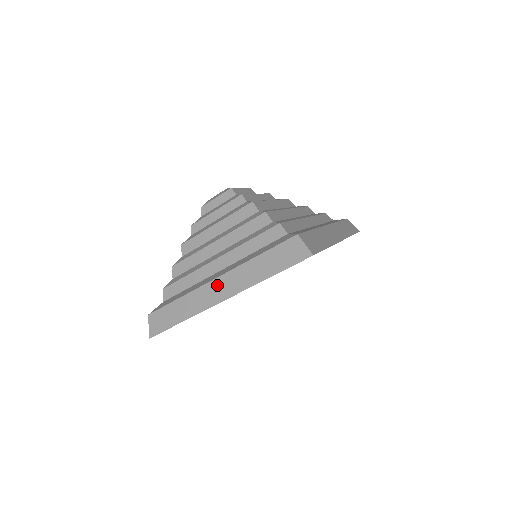
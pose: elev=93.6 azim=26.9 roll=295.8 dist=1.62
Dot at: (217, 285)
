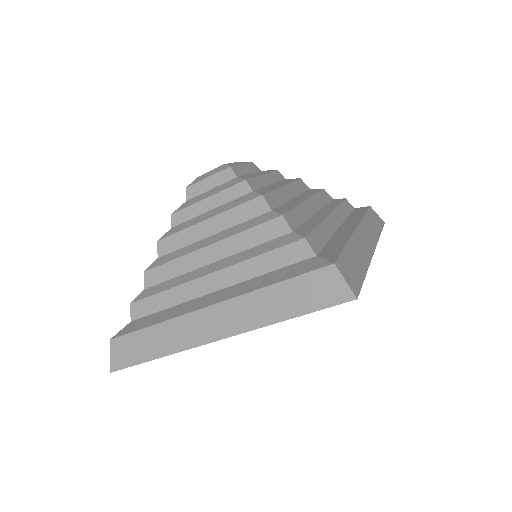
Dot at: (209, 317)
